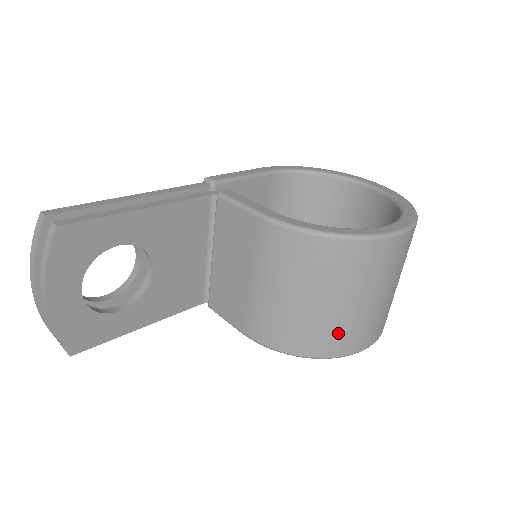
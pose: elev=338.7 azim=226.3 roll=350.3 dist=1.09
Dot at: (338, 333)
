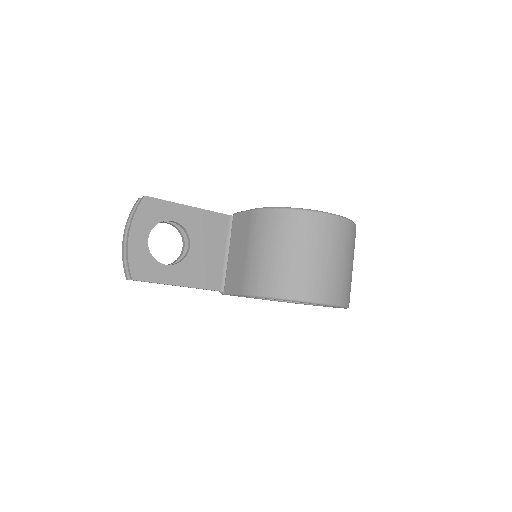
Dot at: (299, 278)
